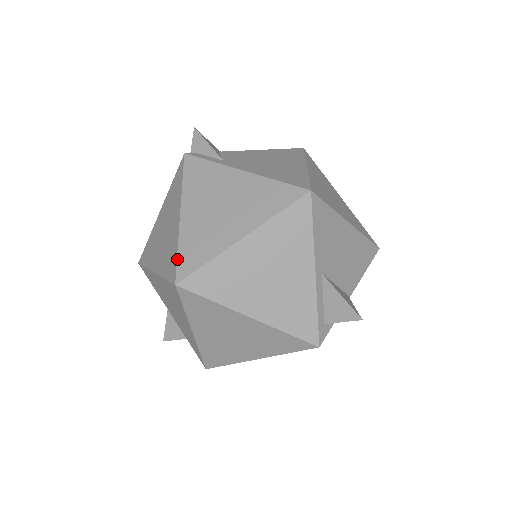
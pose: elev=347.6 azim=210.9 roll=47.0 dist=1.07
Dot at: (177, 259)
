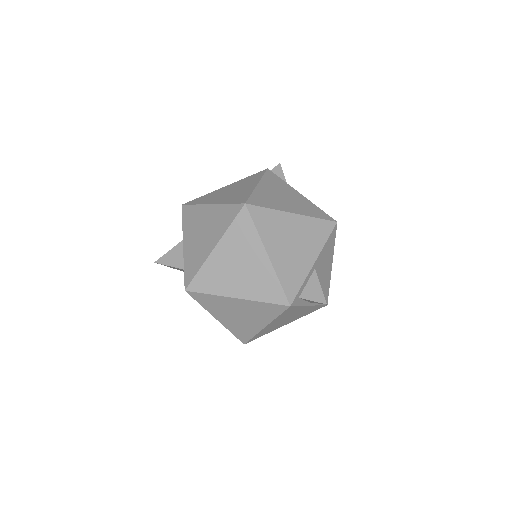
Dot at: (250, 196)
